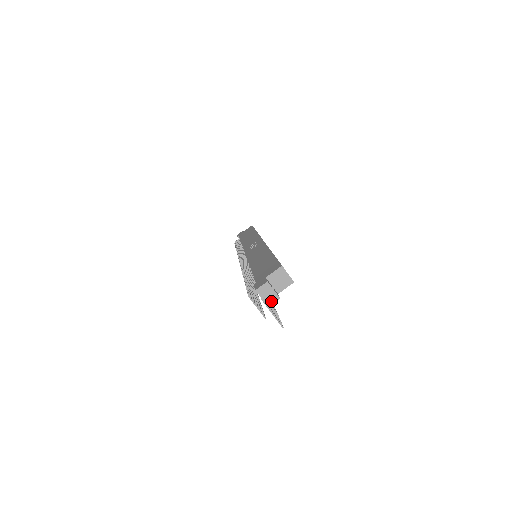
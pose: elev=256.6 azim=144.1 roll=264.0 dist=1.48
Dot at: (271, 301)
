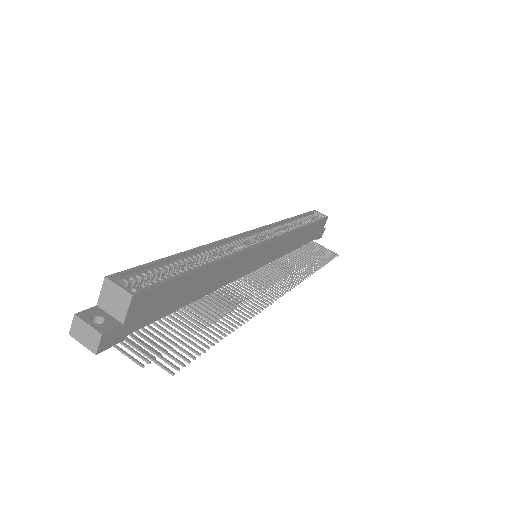
Dot at: (94, 344)
